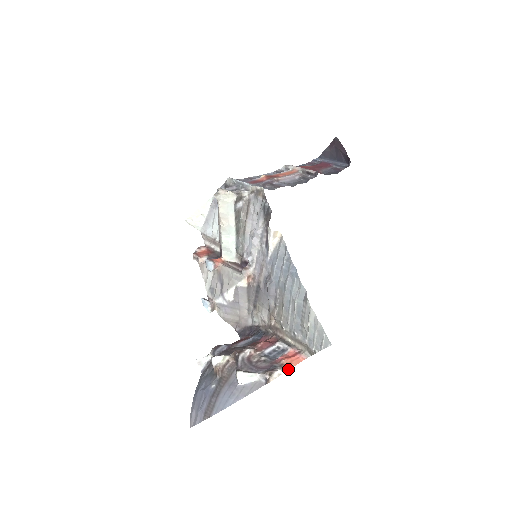
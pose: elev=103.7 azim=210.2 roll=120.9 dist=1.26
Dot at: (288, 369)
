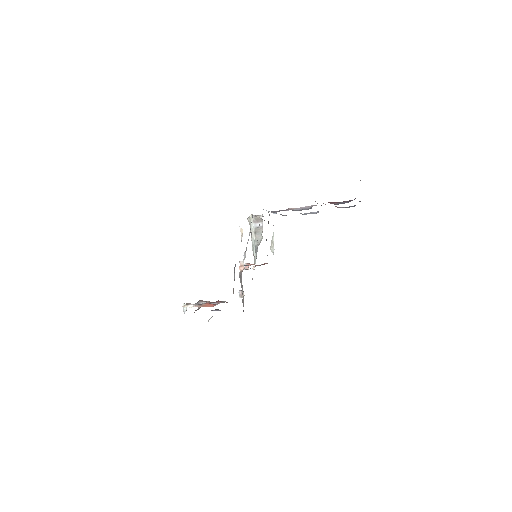
Dot at: occluded
